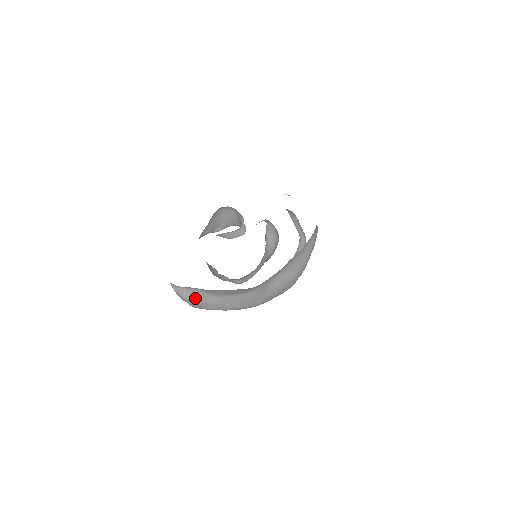
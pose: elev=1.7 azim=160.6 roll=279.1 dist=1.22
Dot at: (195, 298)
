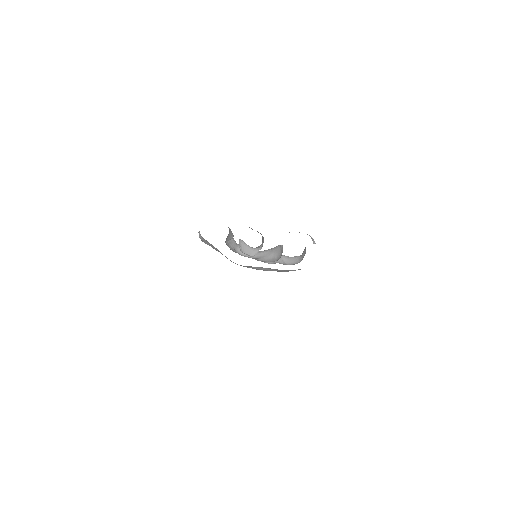
Dot at: (206, 242)
